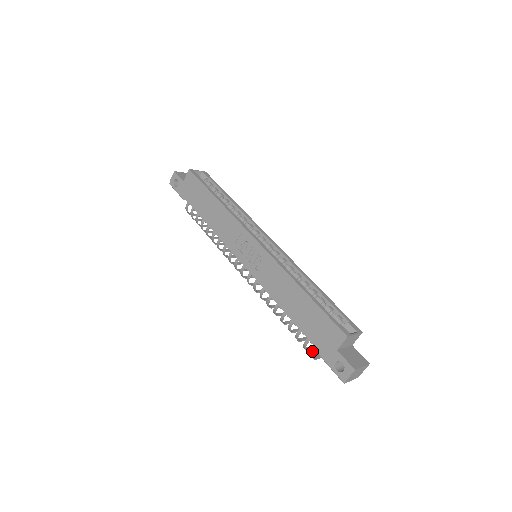
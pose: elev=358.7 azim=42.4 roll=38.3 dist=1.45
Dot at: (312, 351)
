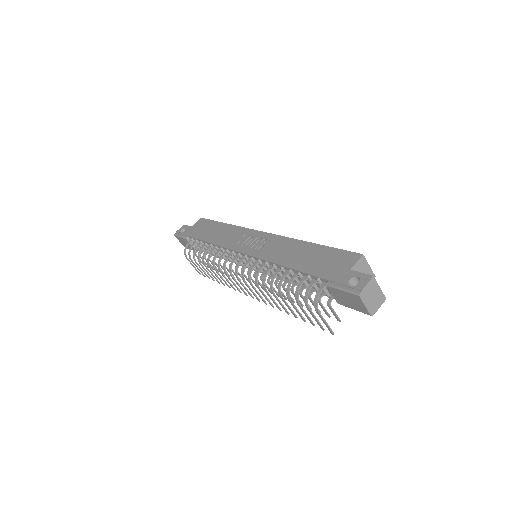
Dot at: occluded
